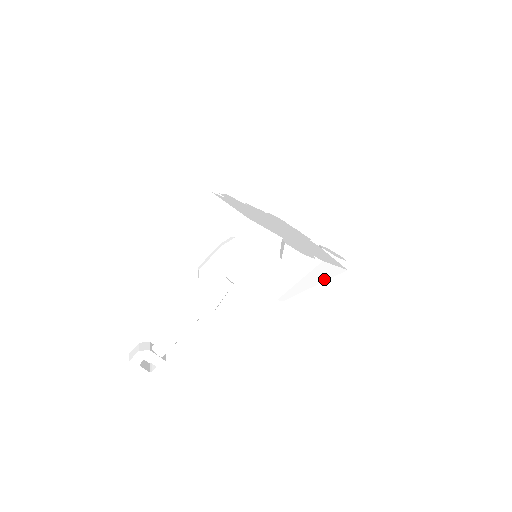
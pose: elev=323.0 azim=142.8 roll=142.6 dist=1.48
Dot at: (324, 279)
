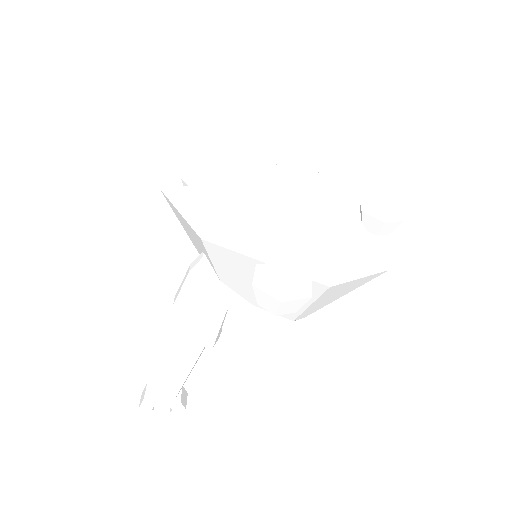
Dot at: (354, 288)
